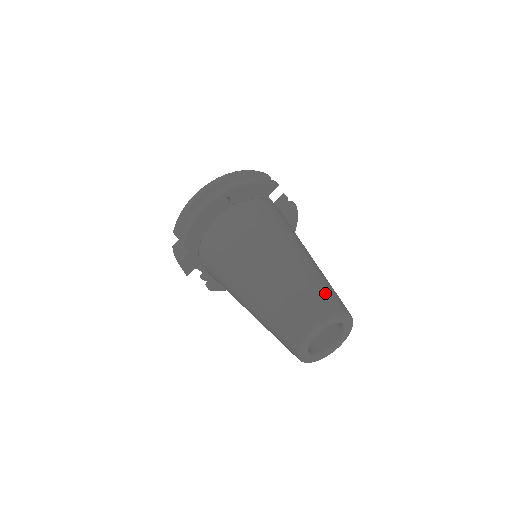
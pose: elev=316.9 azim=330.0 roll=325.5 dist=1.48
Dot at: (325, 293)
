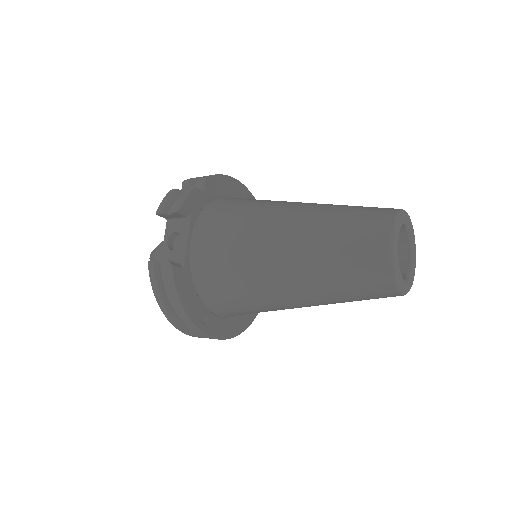
Dot at: occluded
